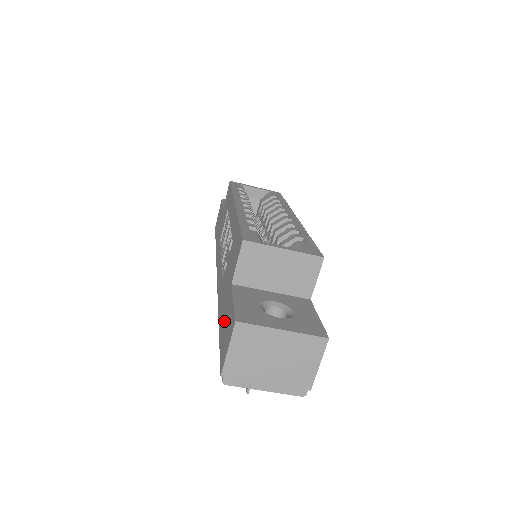
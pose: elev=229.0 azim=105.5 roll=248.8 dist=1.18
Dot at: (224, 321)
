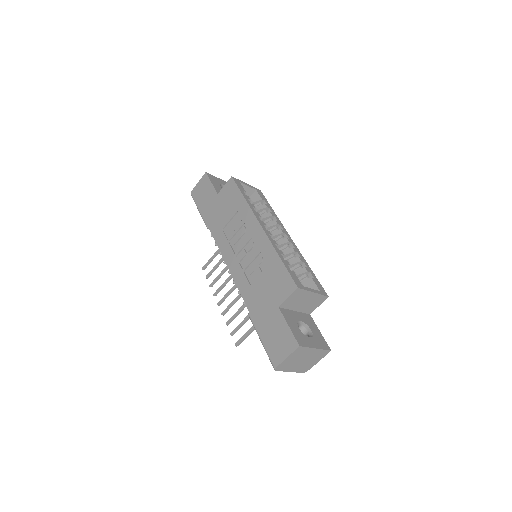
Dot at: (270, 329)
